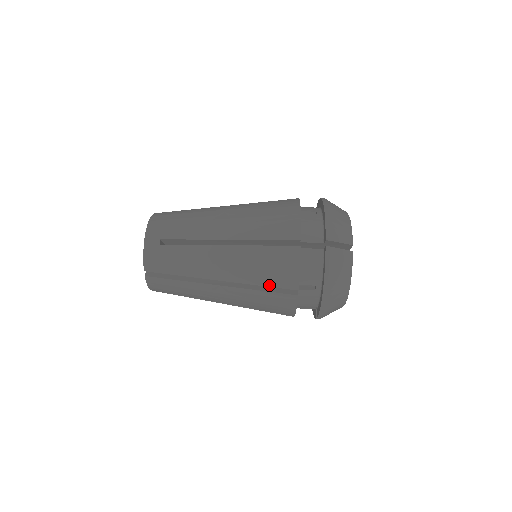
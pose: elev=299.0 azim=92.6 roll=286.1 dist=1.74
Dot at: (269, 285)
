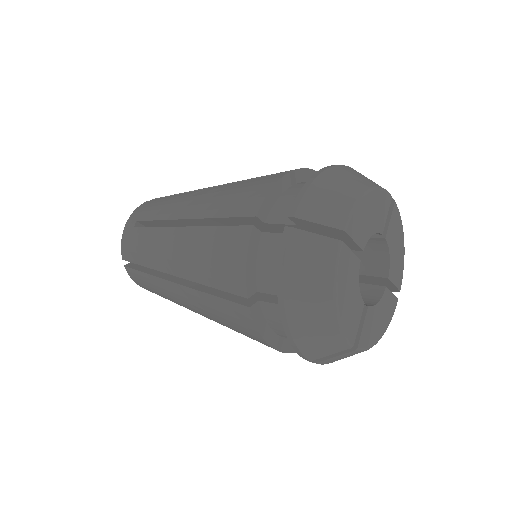
Dot at: occluded
